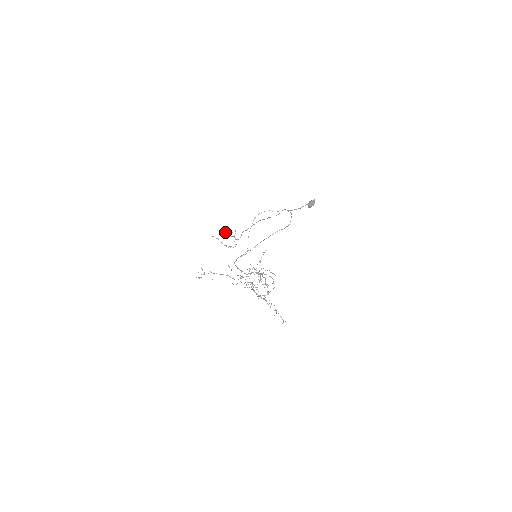
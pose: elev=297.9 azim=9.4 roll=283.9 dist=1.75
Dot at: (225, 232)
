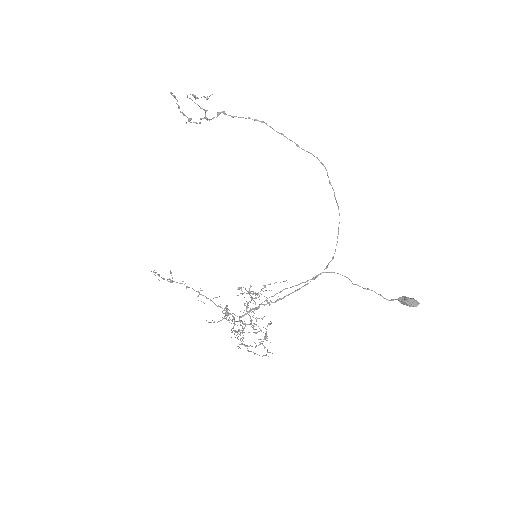
Dot at: (196, 97)
